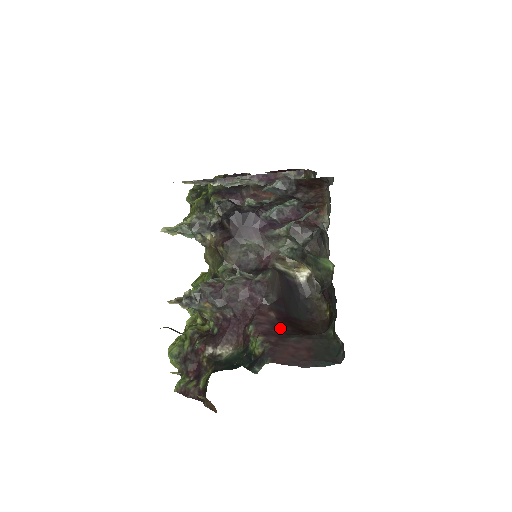
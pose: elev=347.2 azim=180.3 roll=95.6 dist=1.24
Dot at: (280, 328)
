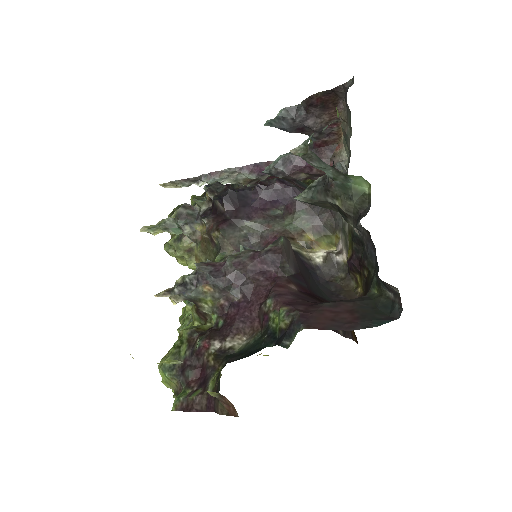
Dot at: (306, 299)
